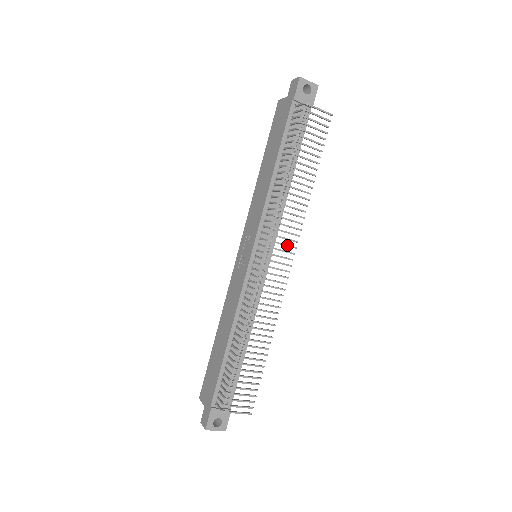
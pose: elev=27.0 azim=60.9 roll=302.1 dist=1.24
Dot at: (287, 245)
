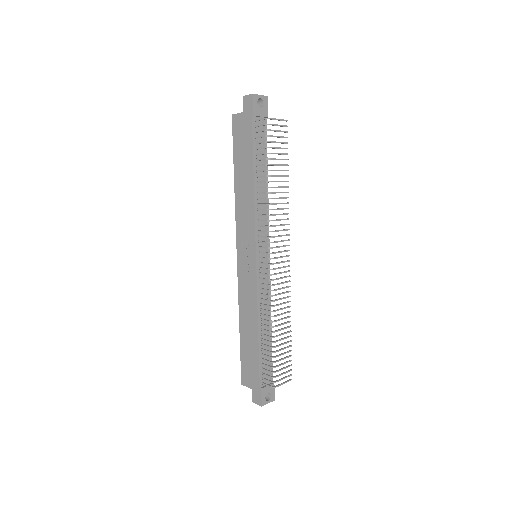
Dot at: (283, 241)
